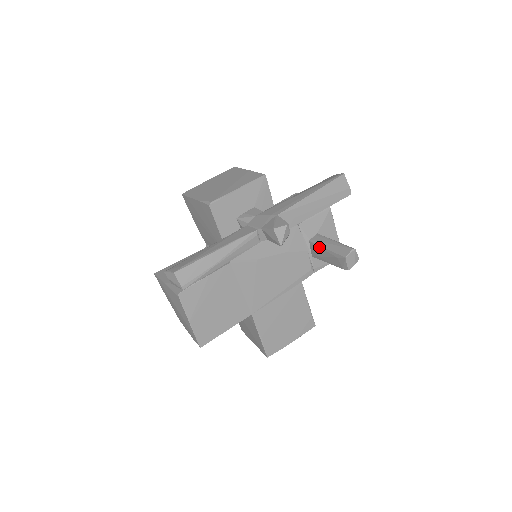
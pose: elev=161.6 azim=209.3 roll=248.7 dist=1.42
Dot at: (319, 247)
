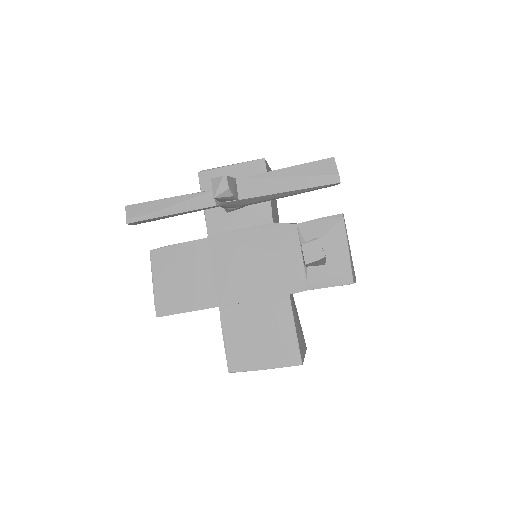
Dot at: occluded
